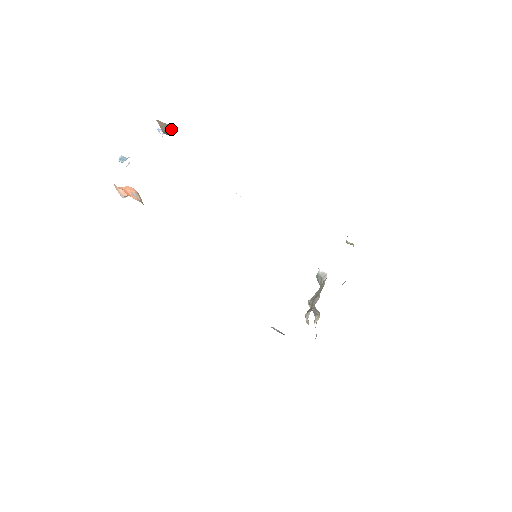
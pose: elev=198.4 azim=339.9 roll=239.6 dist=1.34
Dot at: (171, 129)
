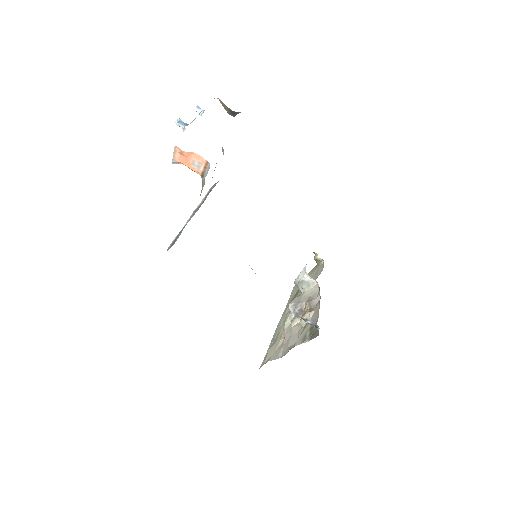
Dot at: (234, 112)
